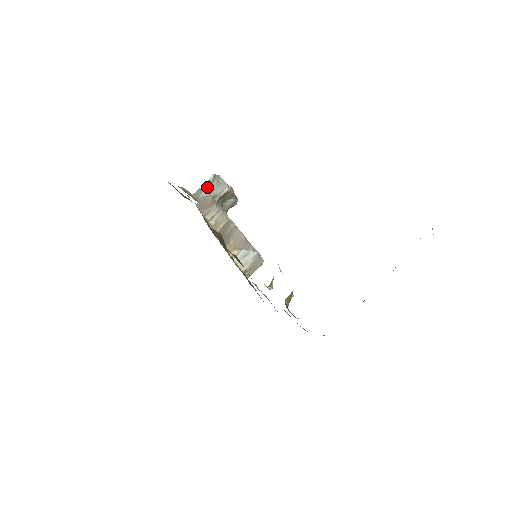
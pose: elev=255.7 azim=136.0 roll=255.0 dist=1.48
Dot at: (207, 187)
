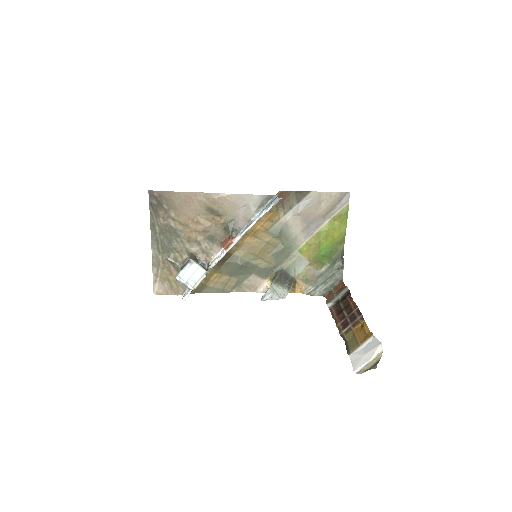
Dot at: occluded
